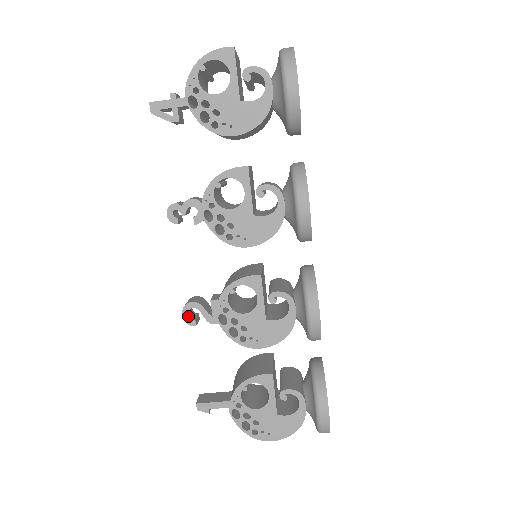
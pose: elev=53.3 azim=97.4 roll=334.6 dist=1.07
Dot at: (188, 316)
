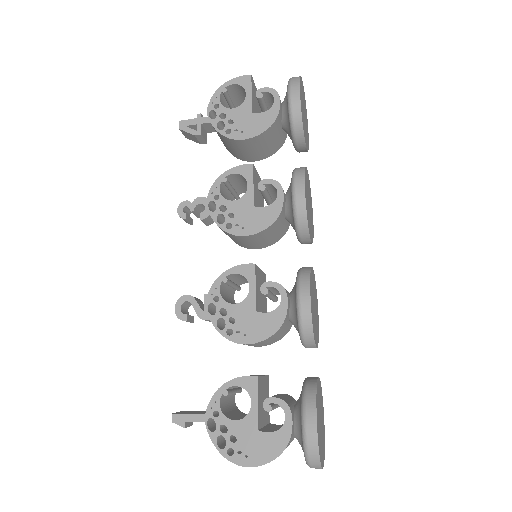
Dot at: (180, 310)
